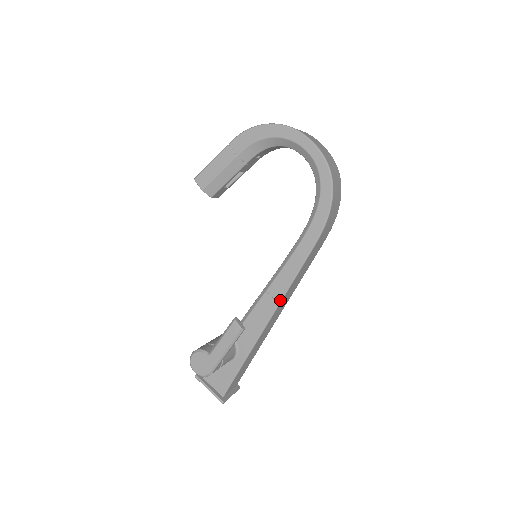
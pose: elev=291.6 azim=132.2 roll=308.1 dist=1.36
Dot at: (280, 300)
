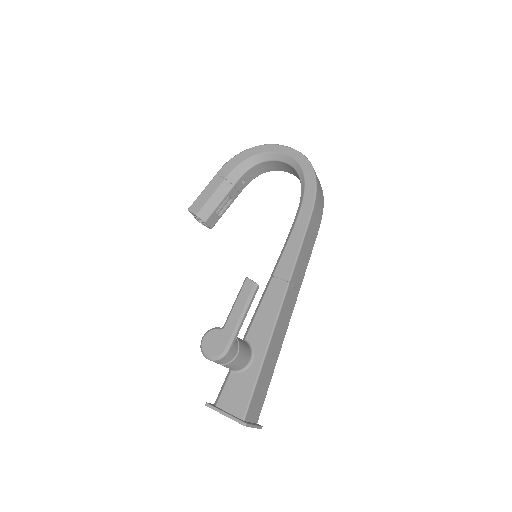
Dot at: (289, 278)
